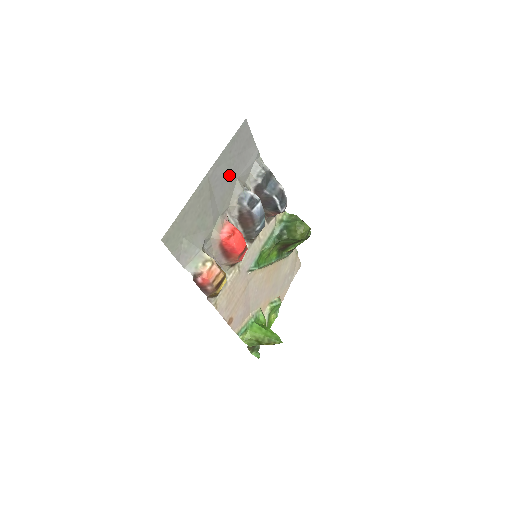
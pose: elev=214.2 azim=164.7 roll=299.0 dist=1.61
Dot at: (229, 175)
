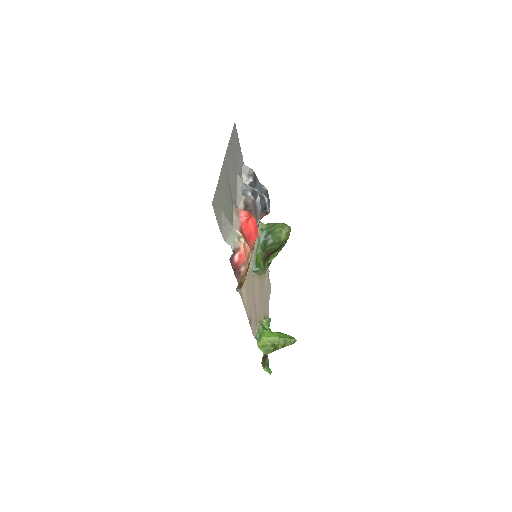
Dot at: (234, 167)
